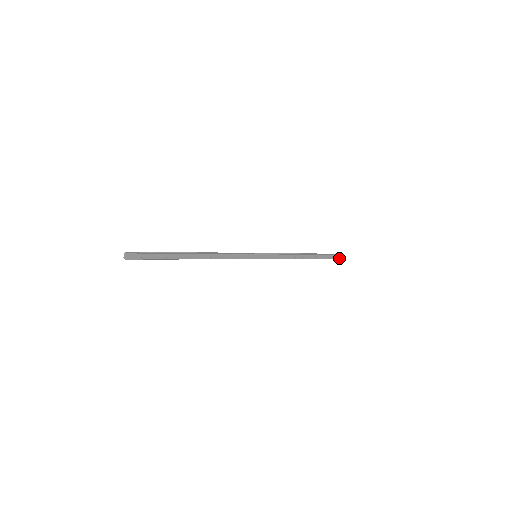
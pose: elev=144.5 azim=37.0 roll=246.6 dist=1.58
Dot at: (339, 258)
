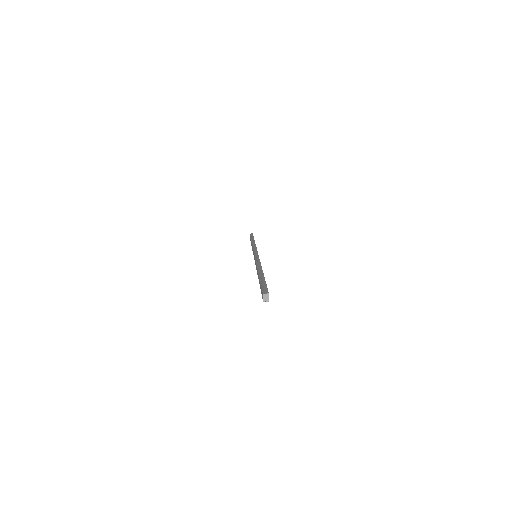
Dot at: occluded
